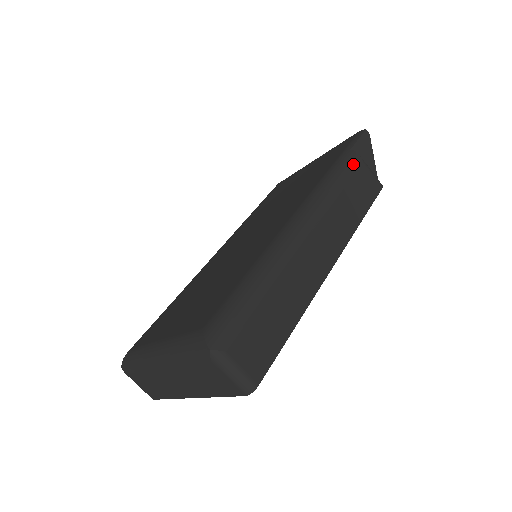
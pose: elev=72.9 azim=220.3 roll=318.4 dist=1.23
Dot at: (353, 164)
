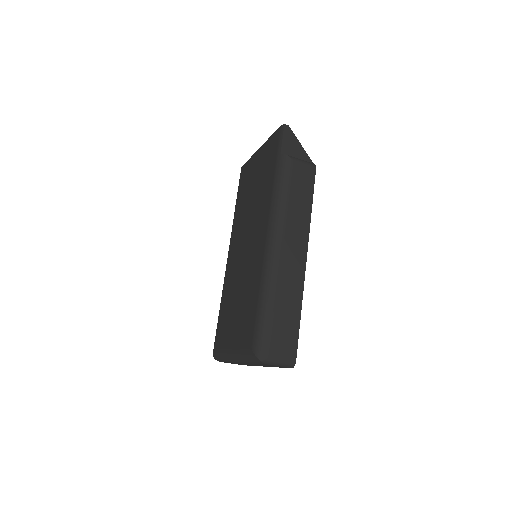
Dot at: (287, 169)
